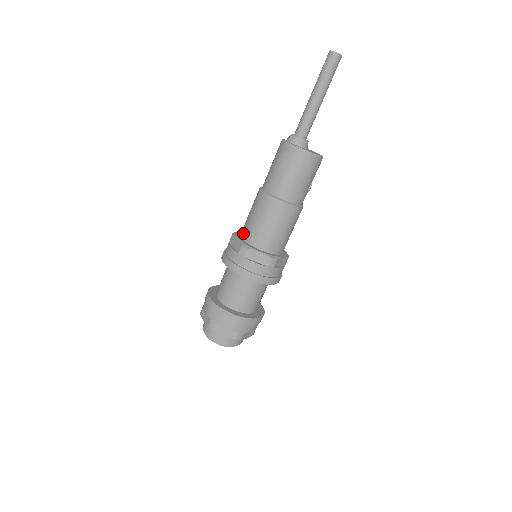
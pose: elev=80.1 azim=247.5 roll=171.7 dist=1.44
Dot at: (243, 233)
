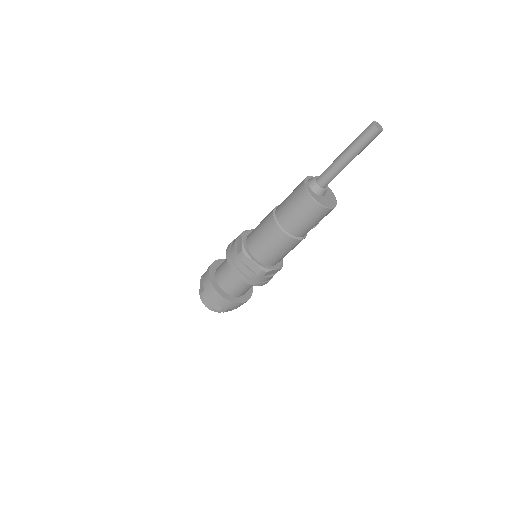
Dot at: (249, 238)
